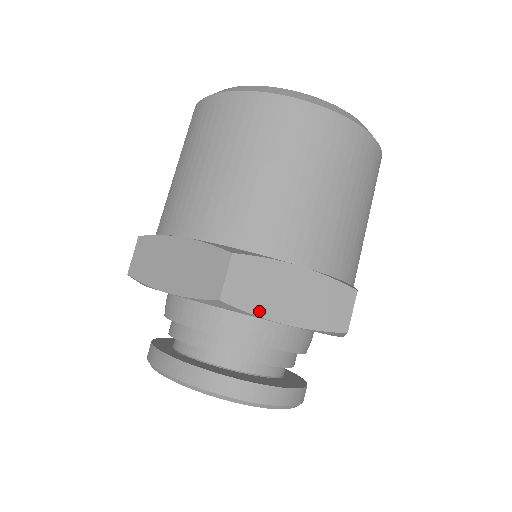
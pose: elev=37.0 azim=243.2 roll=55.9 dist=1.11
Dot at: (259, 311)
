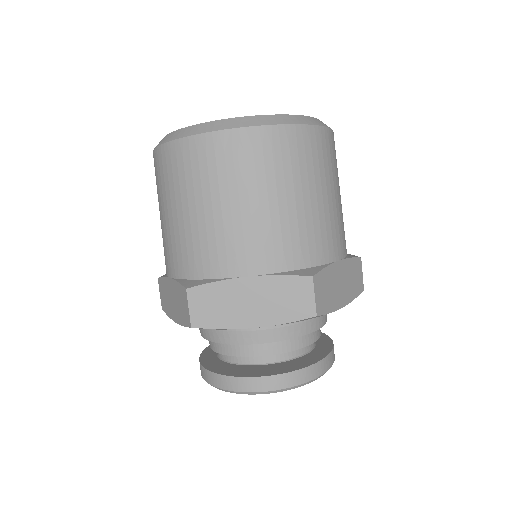
Dot at: (226, 325)
